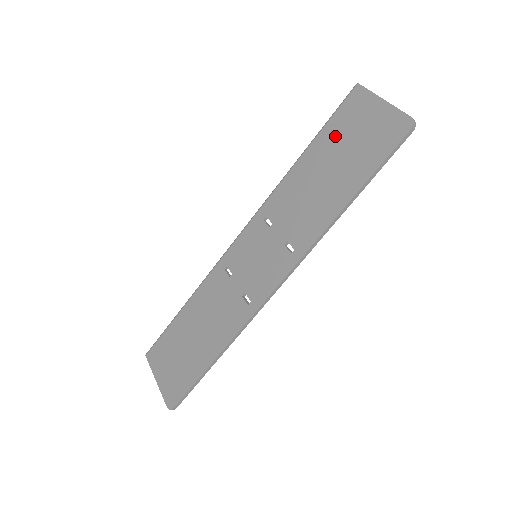
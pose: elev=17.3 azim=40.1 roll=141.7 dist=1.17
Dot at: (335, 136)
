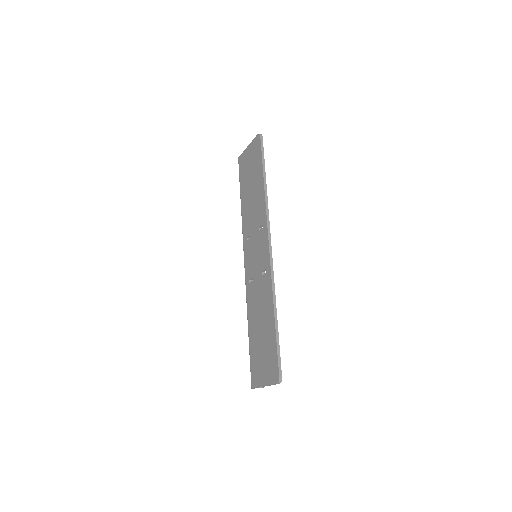
Dot at: (244, 178)
